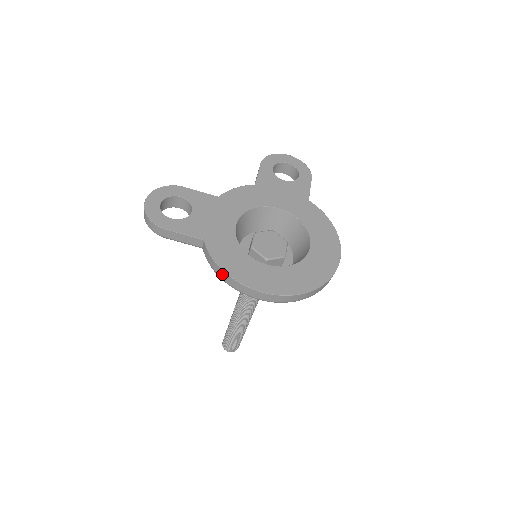
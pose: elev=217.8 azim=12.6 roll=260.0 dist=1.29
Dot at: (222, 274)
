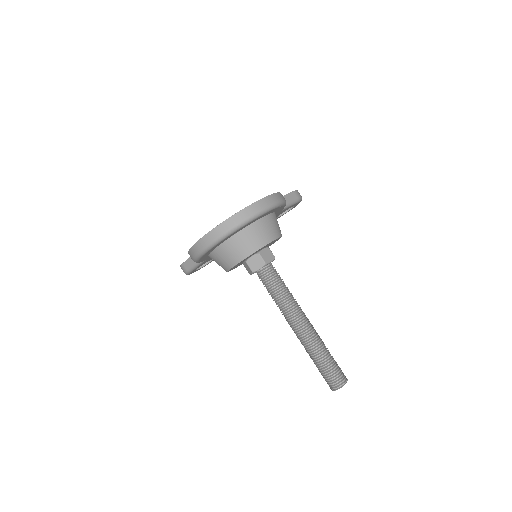
Dot at: (190, 256)
